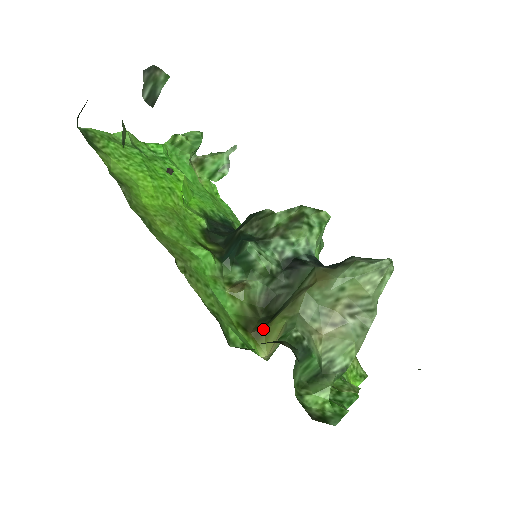
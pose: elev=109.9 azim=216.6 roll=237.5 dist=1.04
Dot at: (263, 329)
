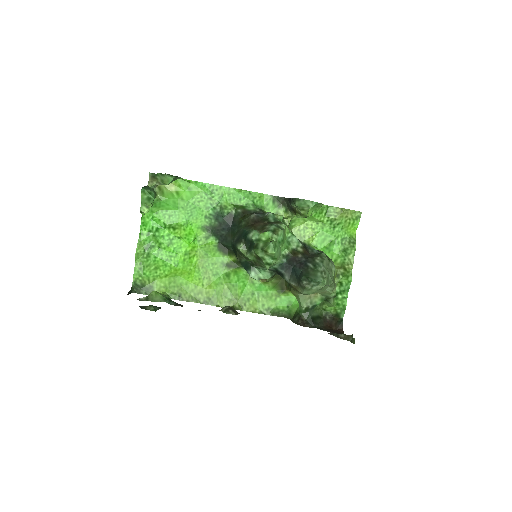
Dot at: occluded
